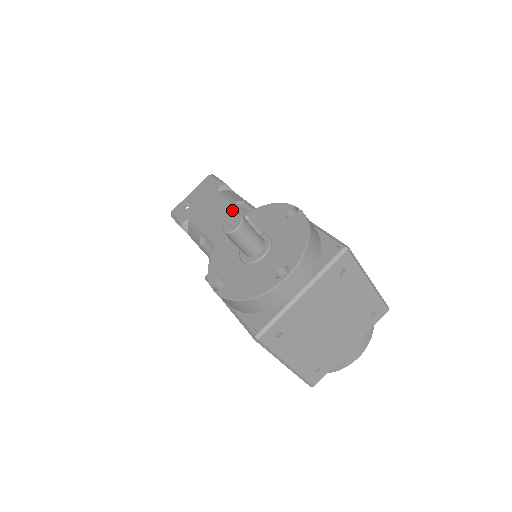
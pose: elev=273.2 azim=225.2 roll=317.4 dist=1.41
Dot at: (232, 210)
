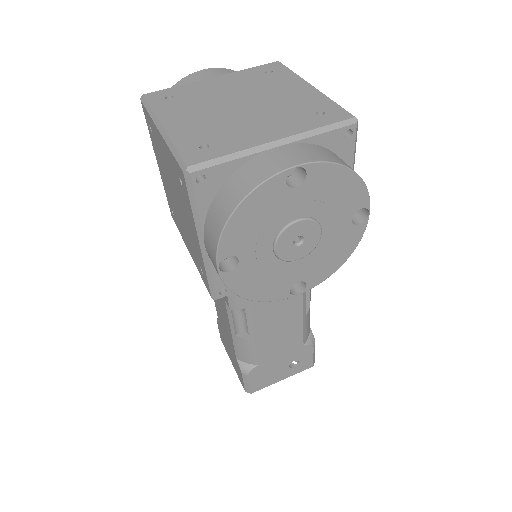
Dot at: occluded
